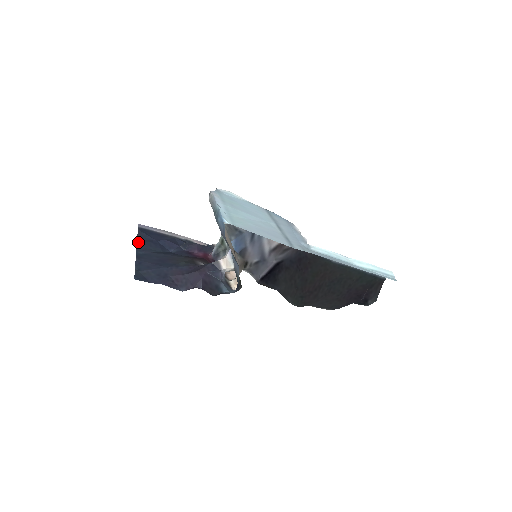
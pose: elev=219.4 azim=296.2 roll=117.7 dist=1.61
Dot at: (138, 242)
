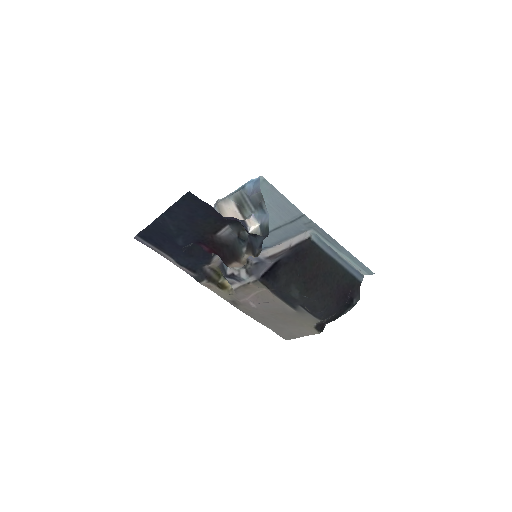
Dot at: (153, 223)
